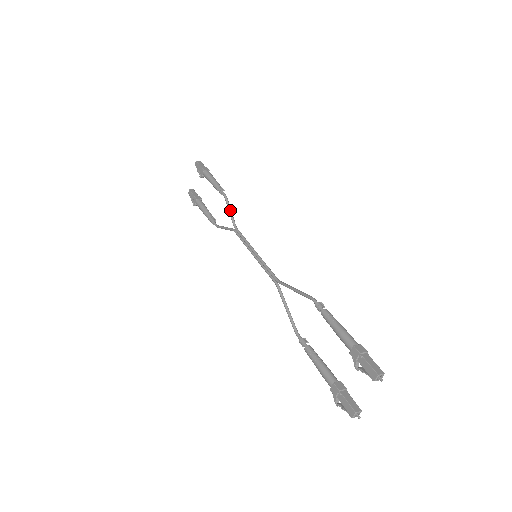
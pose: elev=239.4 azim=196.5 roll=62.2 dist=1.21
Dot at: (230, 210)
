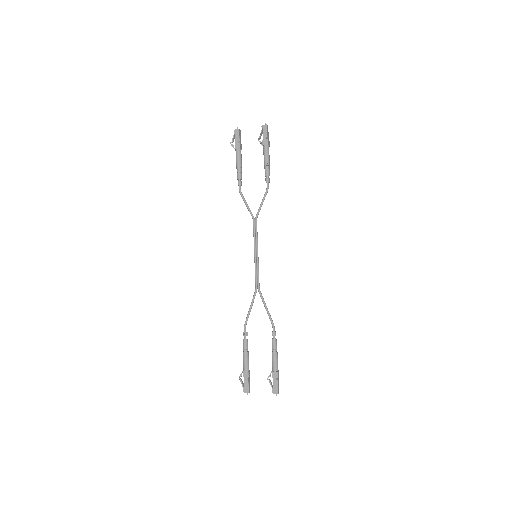
Dot at: occluded
